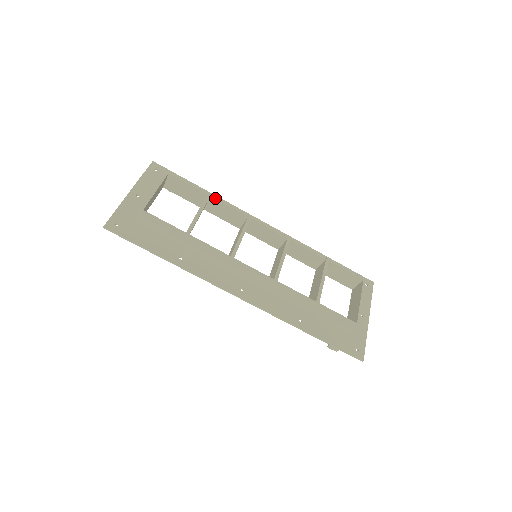
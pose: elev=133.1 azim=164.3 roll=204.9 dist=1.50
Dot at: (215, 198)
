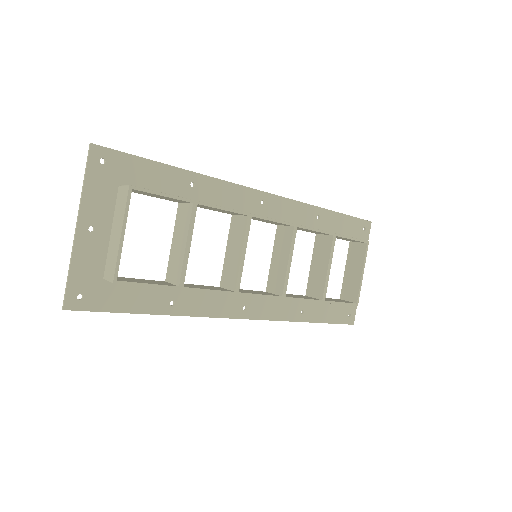
Dot at: (204, 204)
